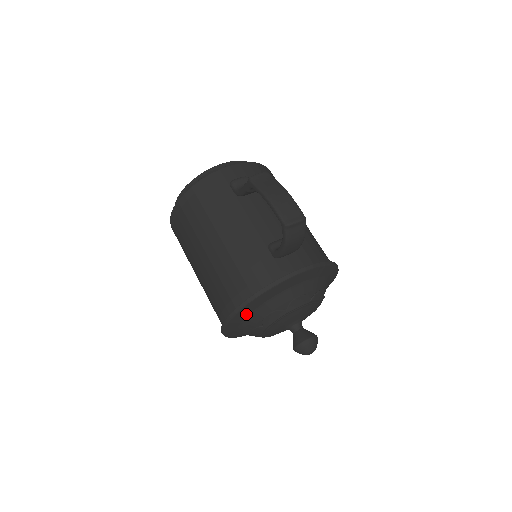
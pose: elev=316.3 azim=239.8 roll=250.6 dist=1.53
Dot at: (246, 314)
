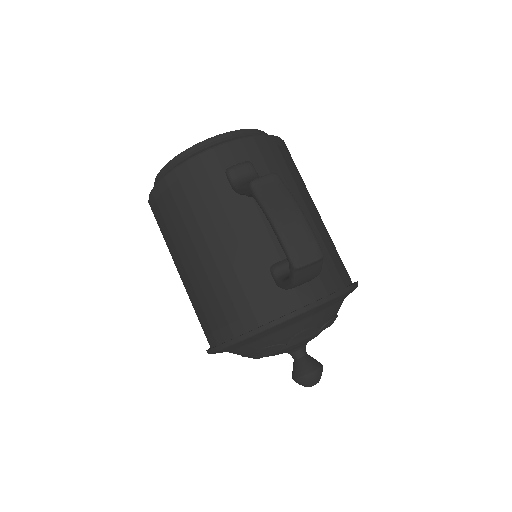
Dot at: (237, 347)
